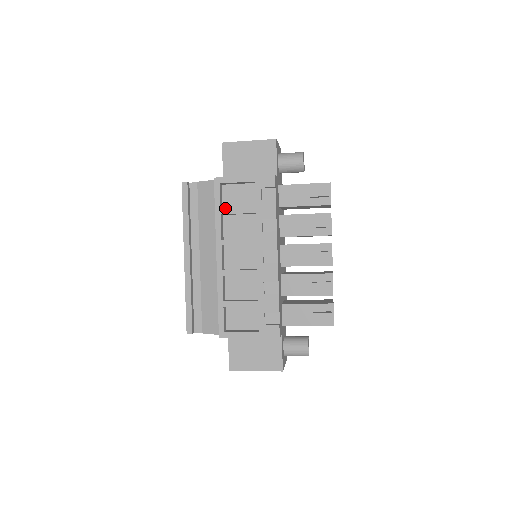
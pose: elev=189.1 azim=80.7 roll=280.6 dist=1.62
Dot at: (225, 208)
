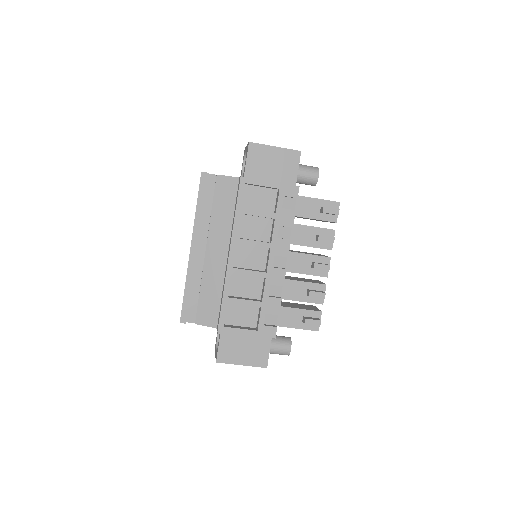
Dot at: occluded
